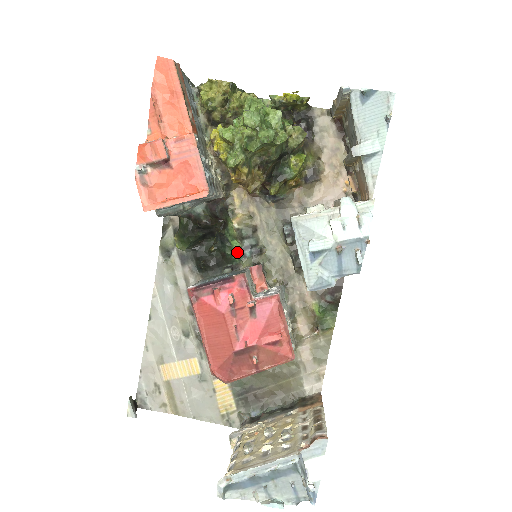
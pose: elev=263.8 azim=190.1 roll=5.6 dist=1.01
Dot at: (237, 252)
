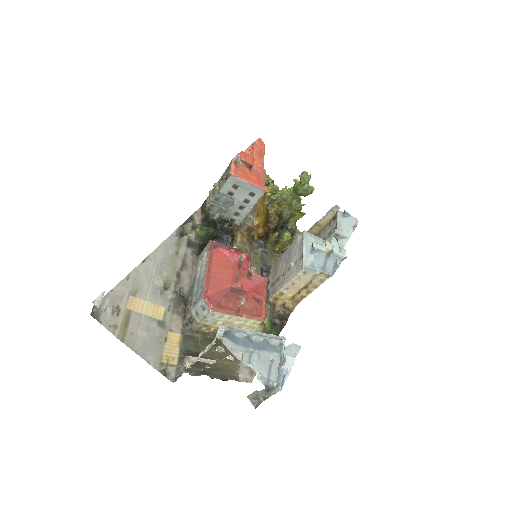
Dot at: occluded
